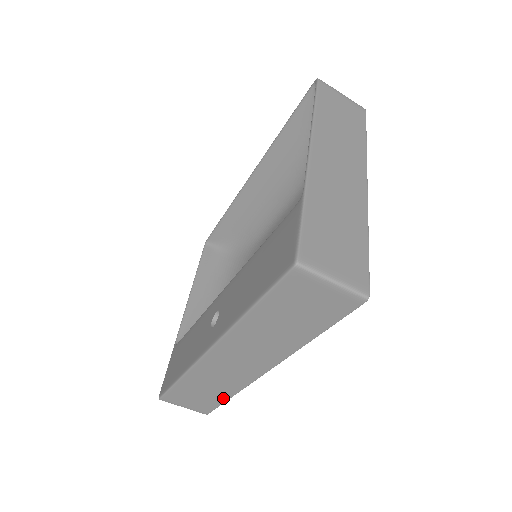
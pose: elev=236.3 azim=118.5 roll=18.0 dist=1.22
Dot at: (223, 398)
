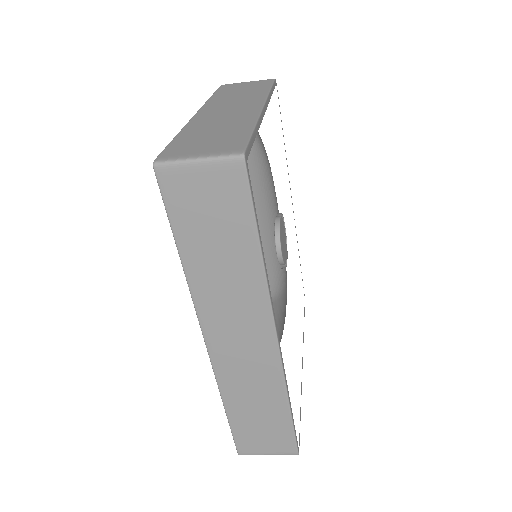
Dot at: (284, 412)
